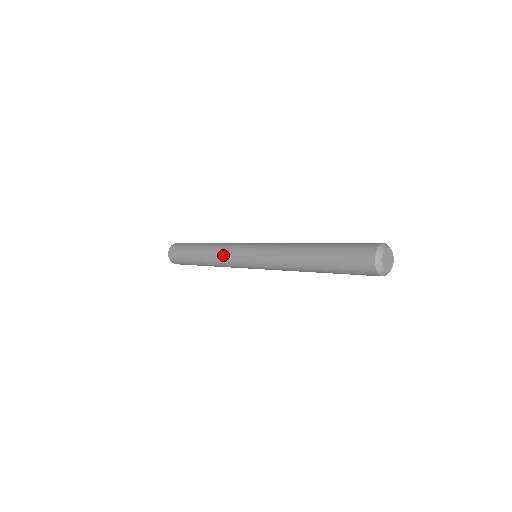
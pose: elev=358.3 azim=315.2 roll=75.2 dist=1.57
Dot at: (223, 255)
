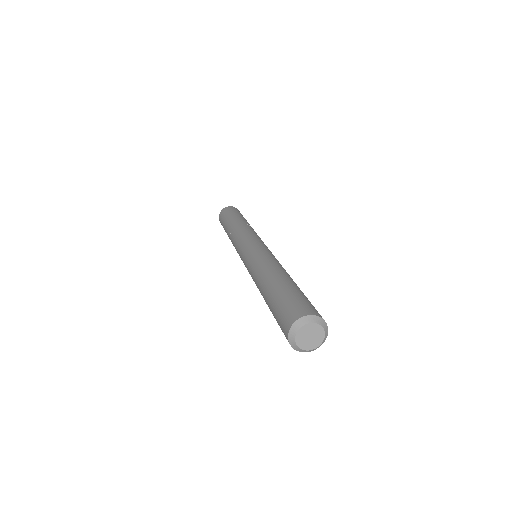
Dot at: (236, 238)
